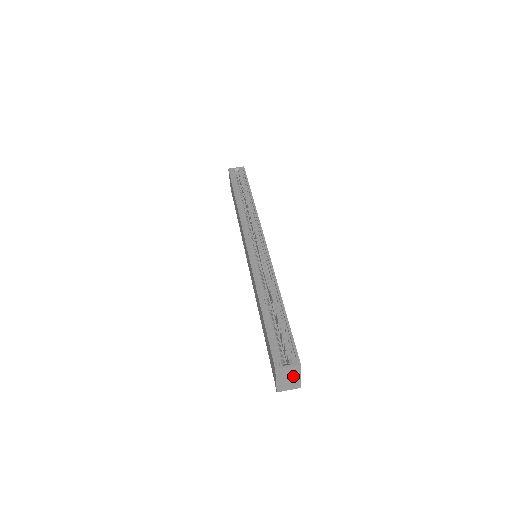
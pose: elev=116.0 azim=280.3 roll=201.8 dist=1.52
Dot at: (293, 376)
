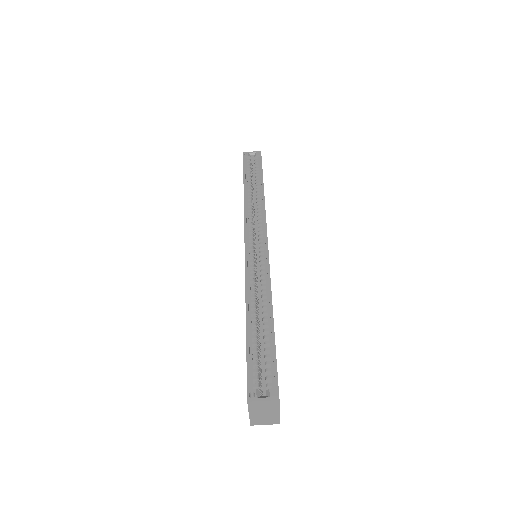
Dot at: (270, 411)
